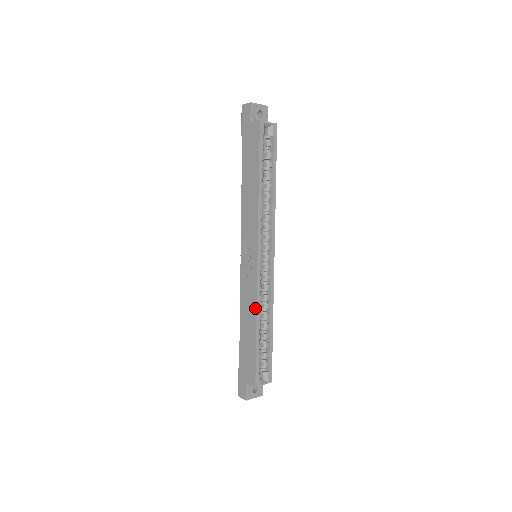
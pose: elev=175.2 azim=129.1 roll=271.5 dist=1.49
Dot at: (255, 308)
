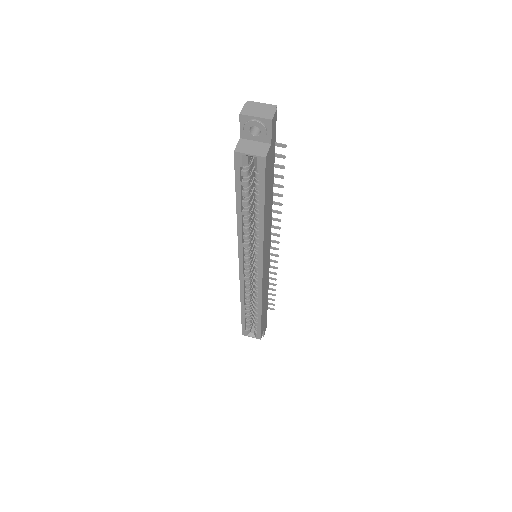
Dot at: (241, 295)
